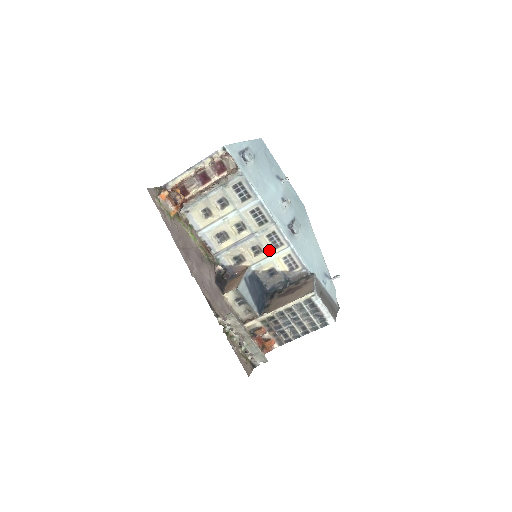
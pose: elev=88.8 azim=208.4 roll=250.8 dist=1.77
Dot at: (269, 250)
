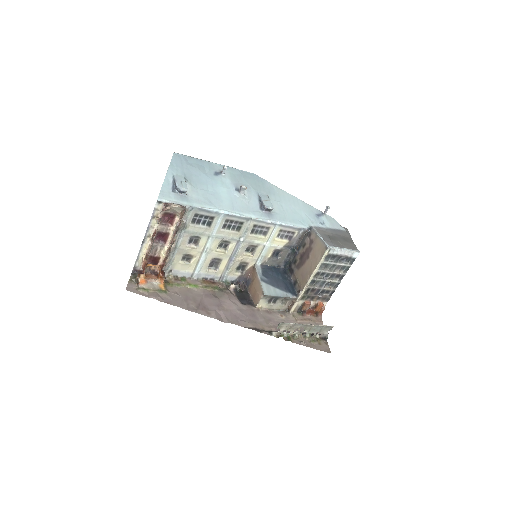
Dot at: (261, 241)
